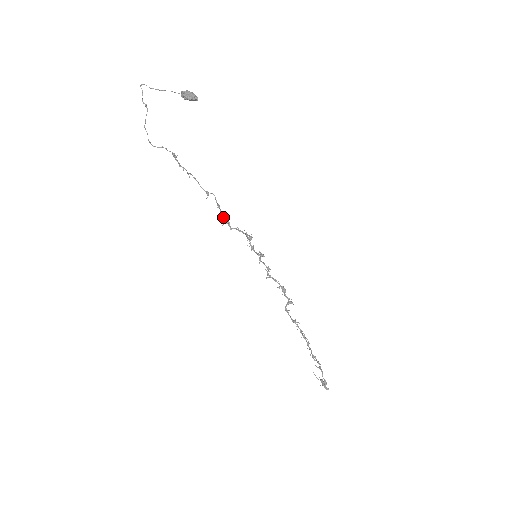
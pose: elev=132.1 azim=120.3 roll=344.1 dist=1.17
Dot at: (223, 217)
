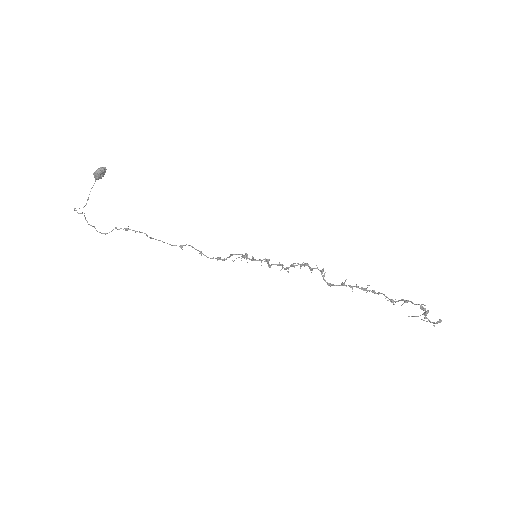
Dot at: (211, 258)
